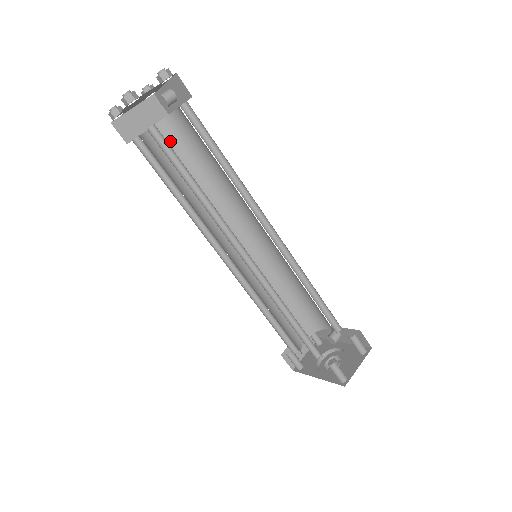
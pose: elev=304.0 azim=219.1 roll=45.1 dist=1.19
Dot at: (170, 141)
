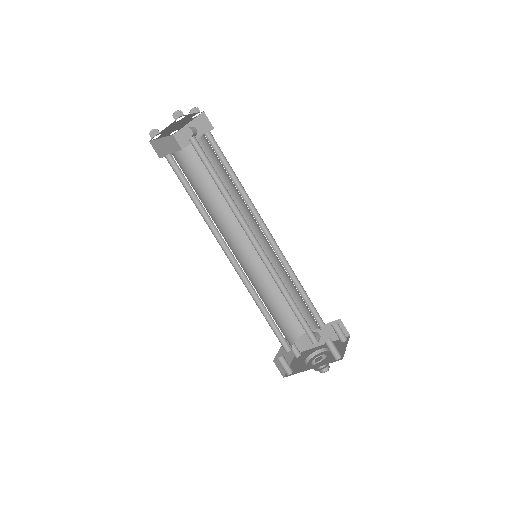
Dot at: (187, 165)
